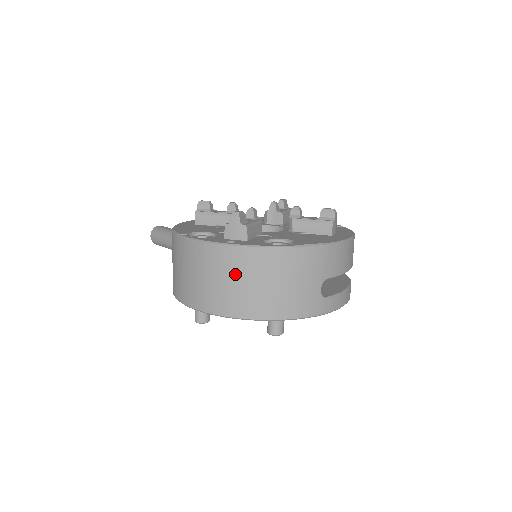
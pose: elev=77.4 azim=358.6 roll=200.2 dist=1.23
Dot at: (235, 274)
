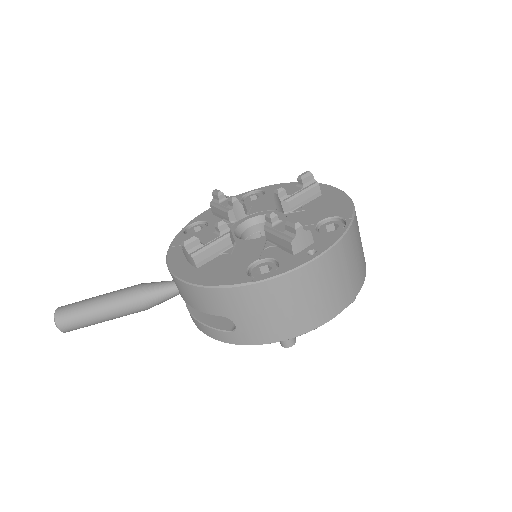
Dot at: (333, 276)
